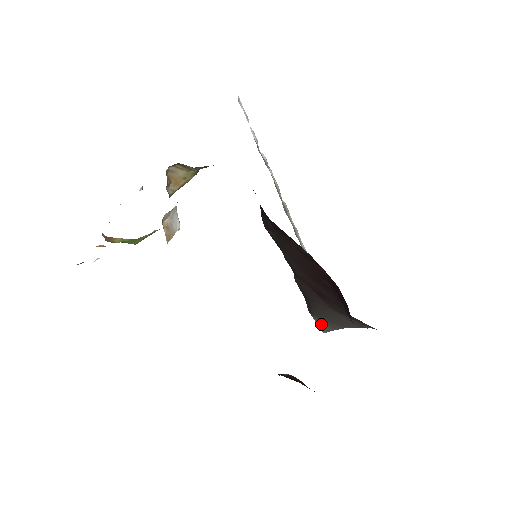
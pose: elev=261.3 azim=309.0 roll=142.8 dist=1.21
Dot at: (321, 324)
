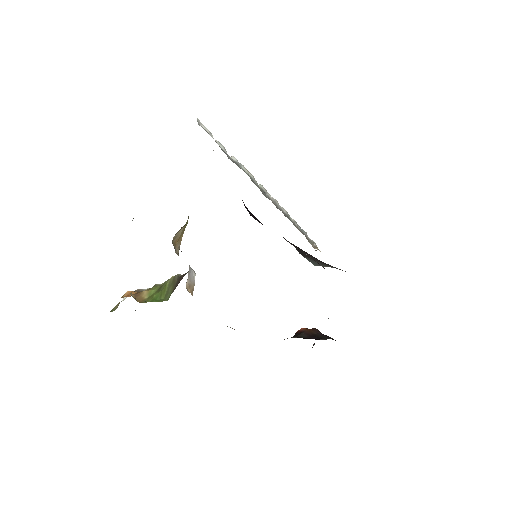
Dot at: (312, 262)
